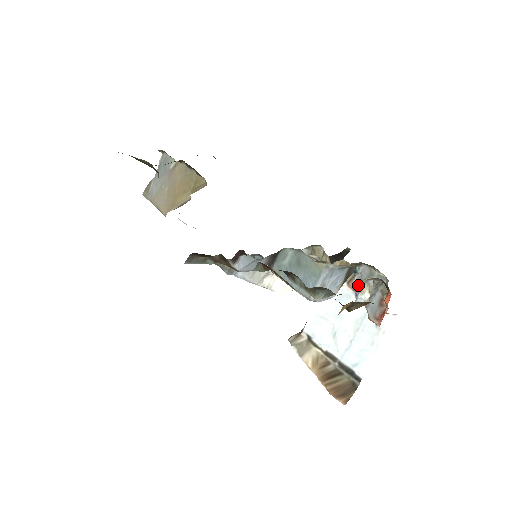
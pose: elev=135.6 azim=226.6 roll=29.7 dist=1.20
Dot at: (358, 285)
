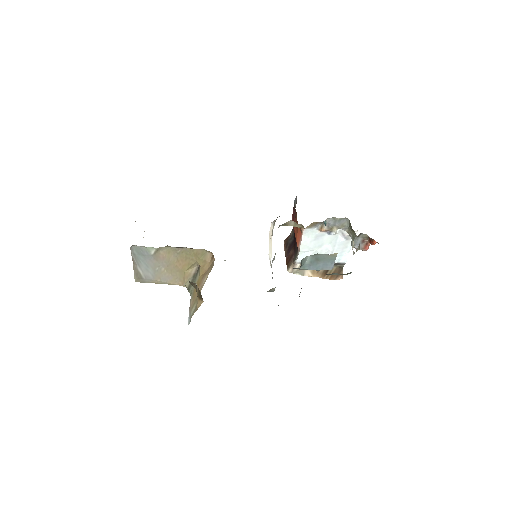
Dot at: (329, 229)
